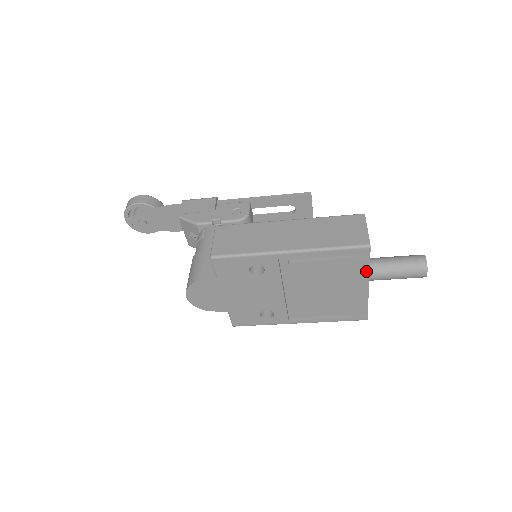
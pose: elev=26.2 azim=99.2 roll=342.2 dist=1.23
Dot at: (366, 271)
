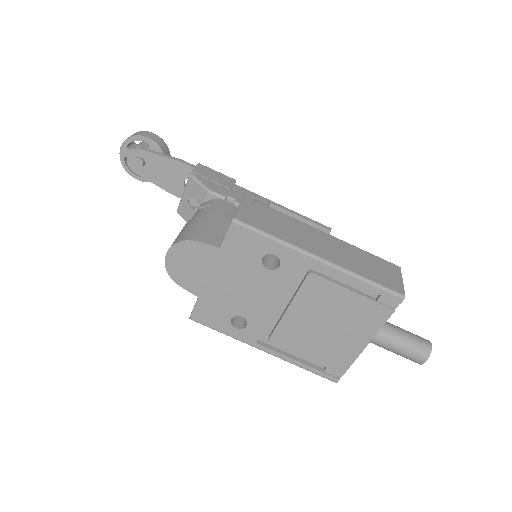
Dot at: (379, 324)
